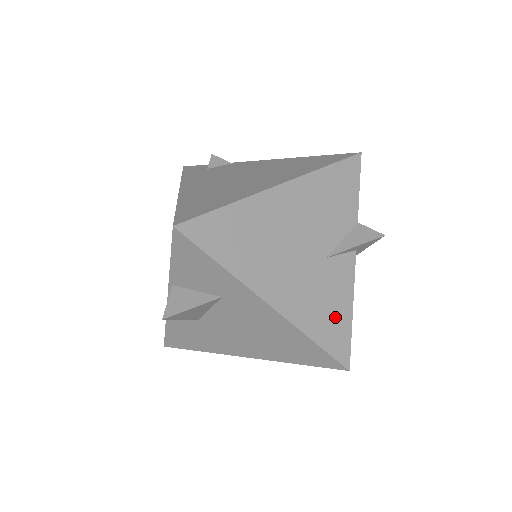
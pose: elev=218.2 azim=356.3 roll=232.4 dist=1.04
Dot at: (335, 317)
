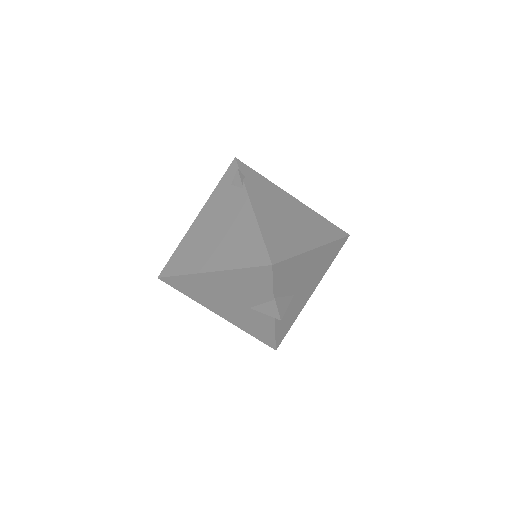
Dot at: (262, 330)
